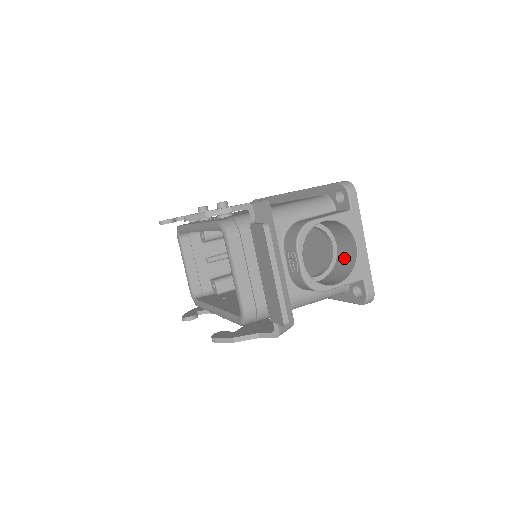
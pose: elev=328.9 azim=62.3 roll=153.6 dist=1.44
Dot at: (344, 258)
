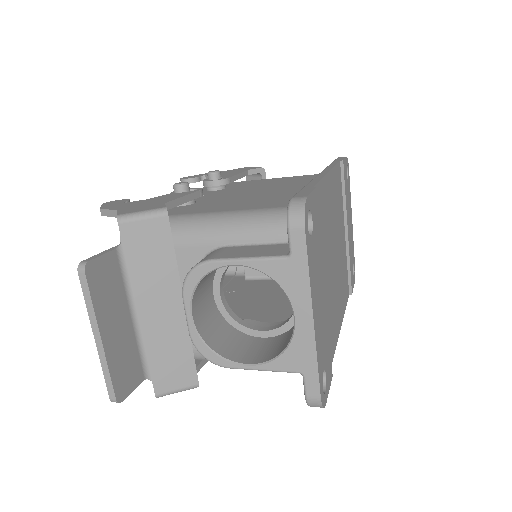
Dot at: occluded
